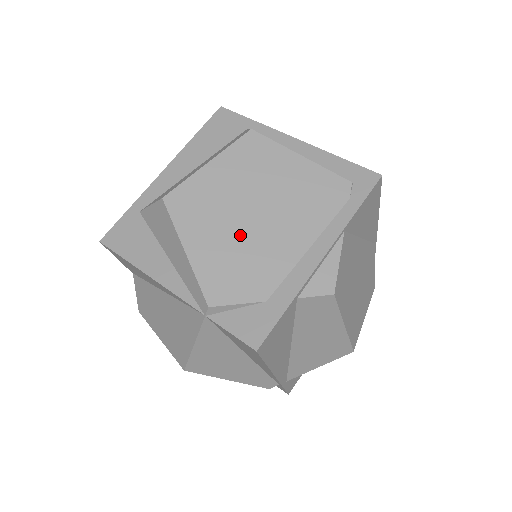
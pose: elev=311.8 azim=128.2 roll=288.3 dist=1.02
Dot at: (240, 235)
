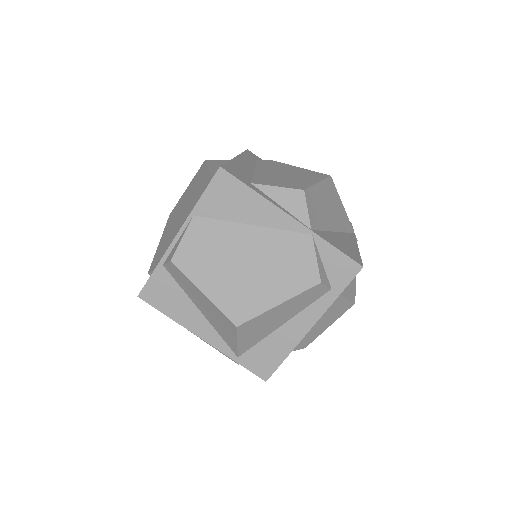
Dot at: (172, 229)
